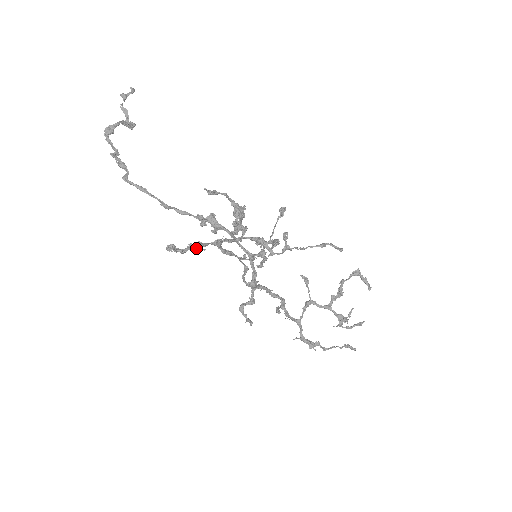
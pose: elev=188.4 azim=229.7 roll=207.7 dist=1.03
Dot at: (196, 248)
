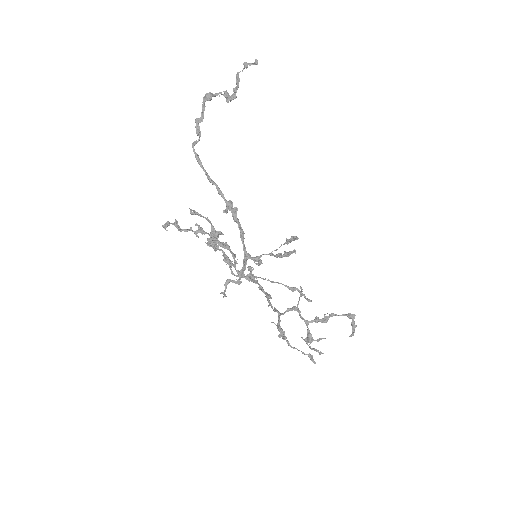
Dot at: (194, 231)
